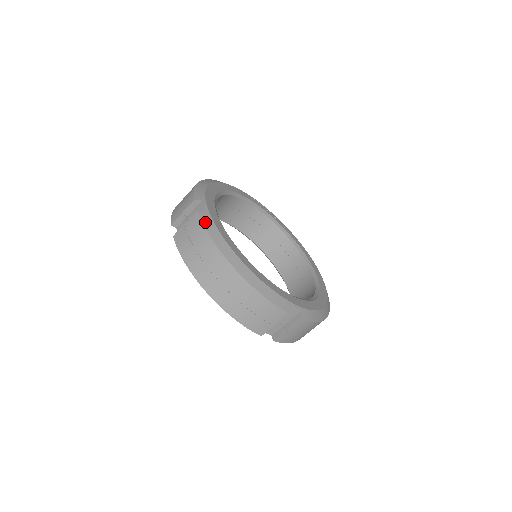
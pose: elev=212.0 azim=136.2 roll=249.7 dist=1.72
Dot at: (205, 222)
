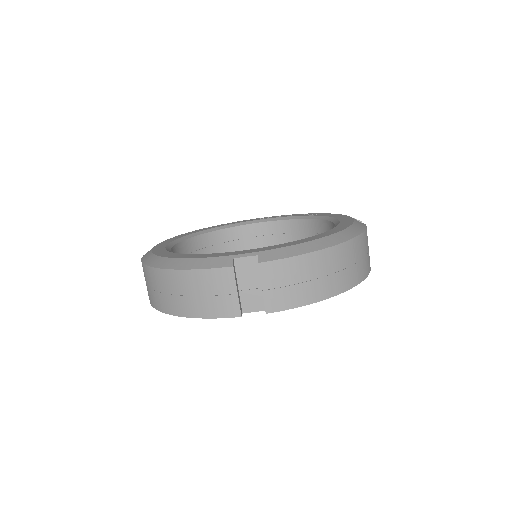
Dot at: occluded
